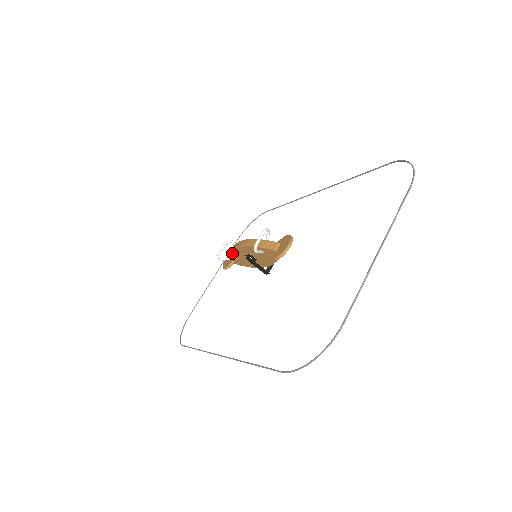
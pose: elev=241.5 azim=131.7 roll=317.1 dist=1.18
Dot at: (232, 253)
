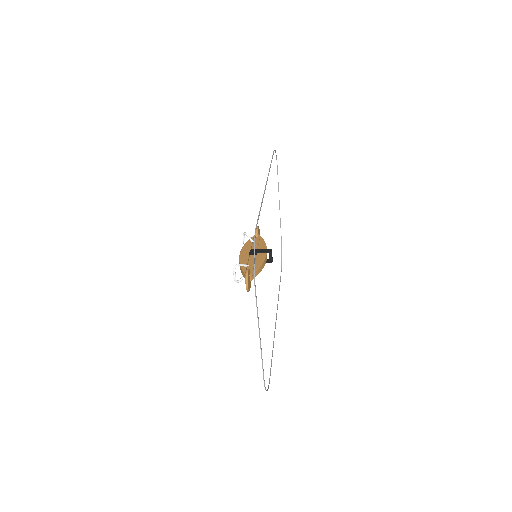
Dot at: occluded
